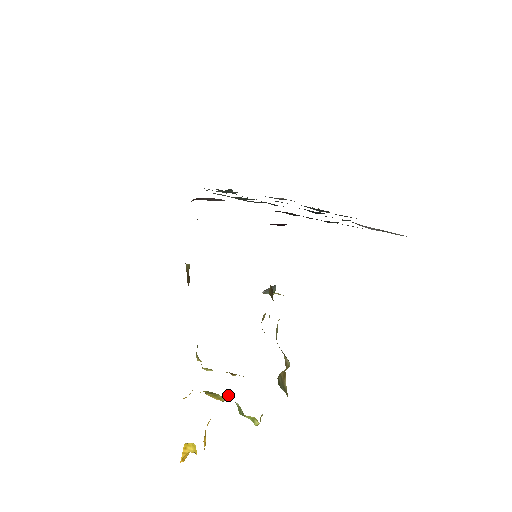
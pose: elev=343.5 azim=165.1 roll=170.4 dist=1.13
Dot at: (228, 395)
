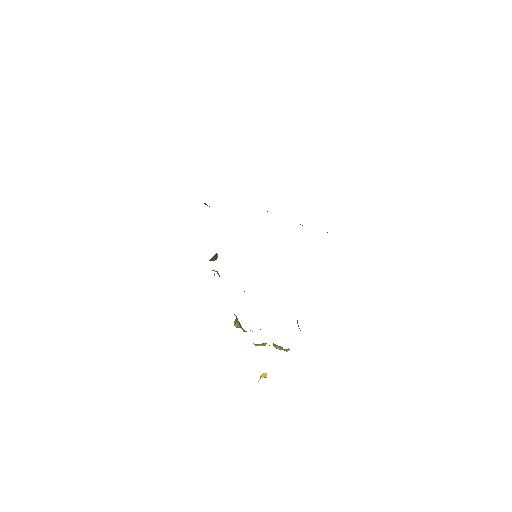
Dot at: occluded
